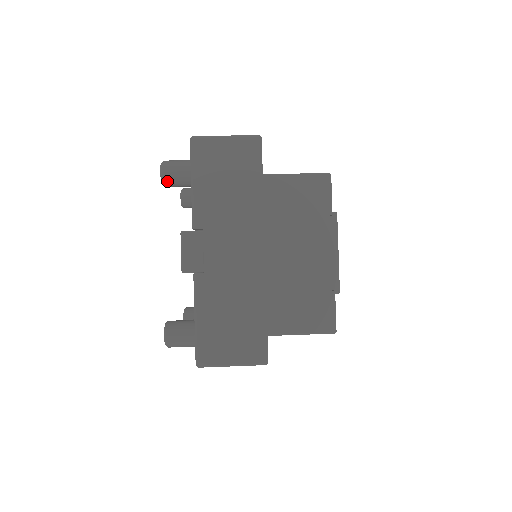
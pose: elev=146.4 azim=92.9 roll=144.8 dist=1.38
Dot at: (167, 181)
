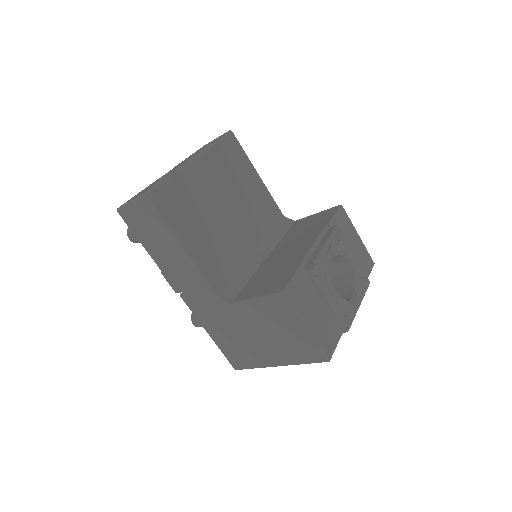
Dot at: occluded
